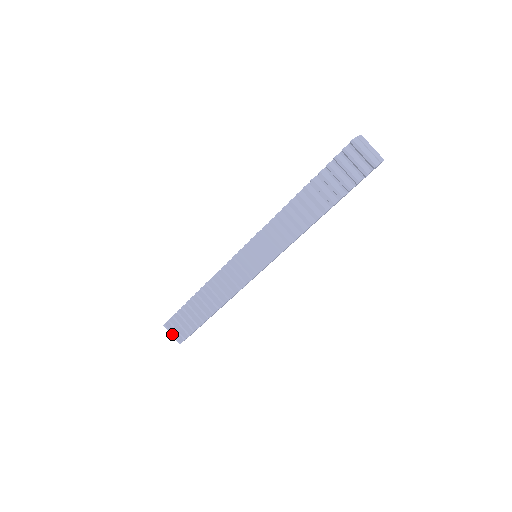
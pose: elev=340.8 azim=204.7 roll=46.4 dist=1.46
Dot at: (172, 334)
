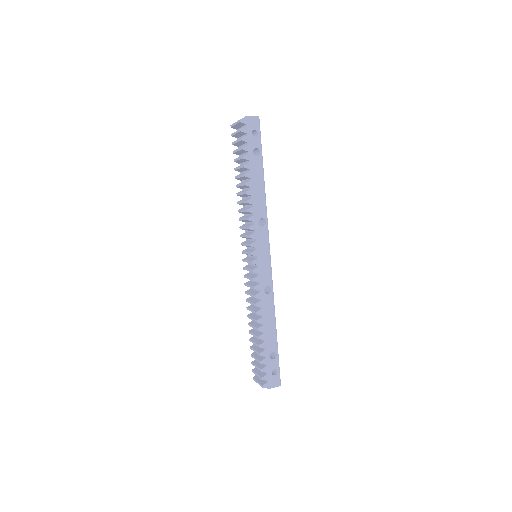
Dot at: (257, 382)
